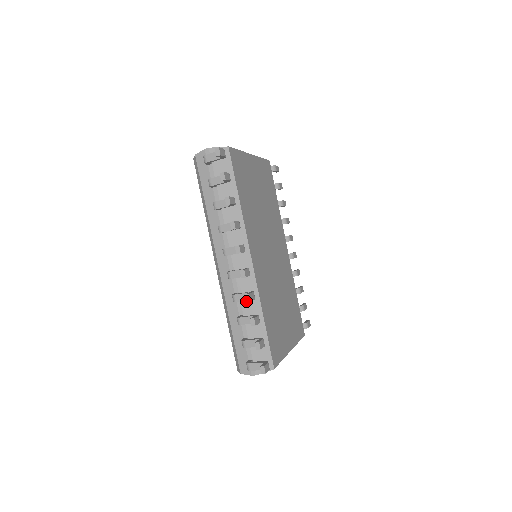
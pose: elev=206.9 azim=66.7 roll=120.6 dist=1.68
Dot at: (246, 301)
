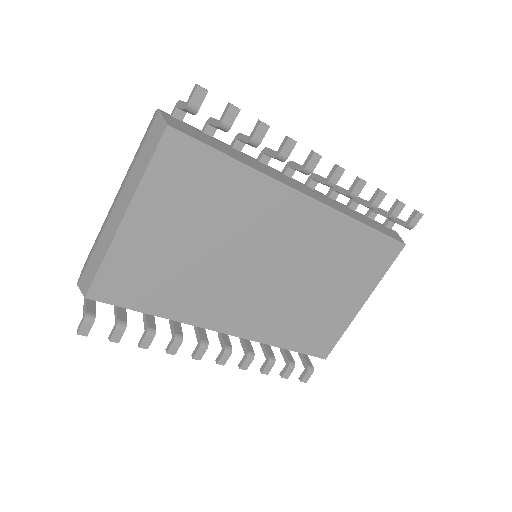
Dot at: (244, 367)
